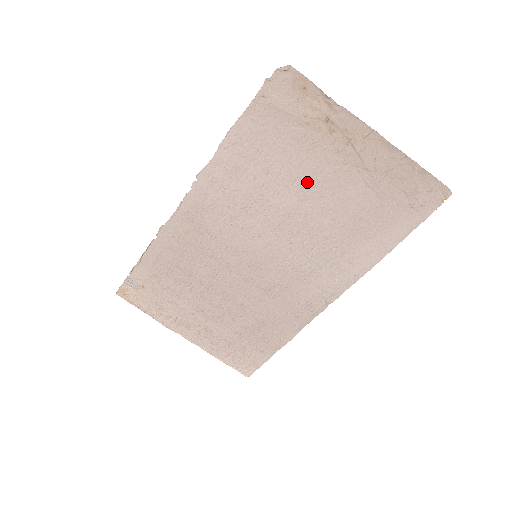
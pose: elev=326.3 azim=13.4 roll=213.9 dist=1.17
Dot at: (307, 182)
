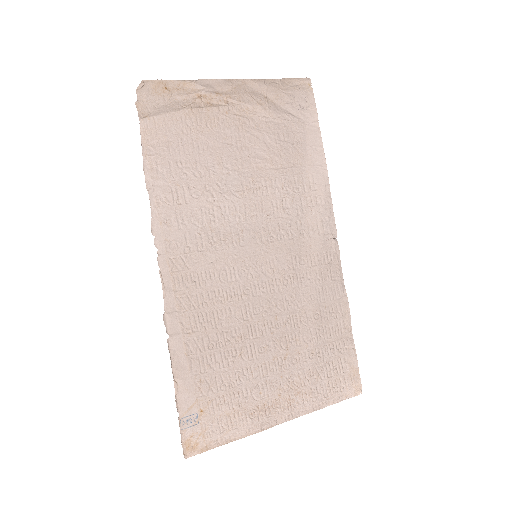
Dot at: (230, 155)
